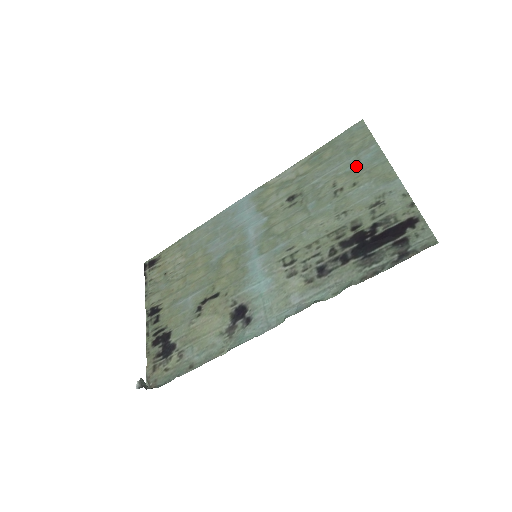
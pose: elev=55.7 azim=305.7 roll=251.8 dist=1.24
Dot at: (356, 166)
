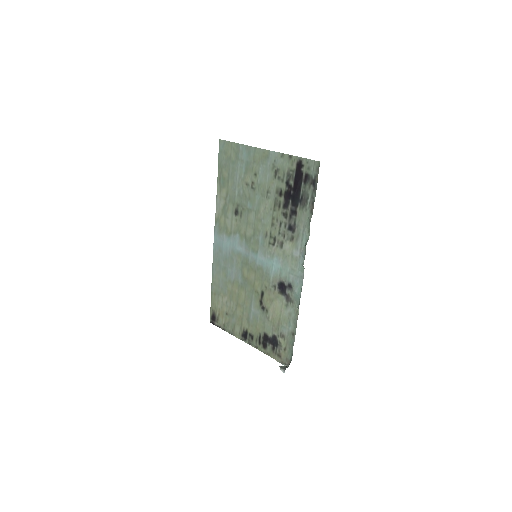
Dot at: (245, 165)
